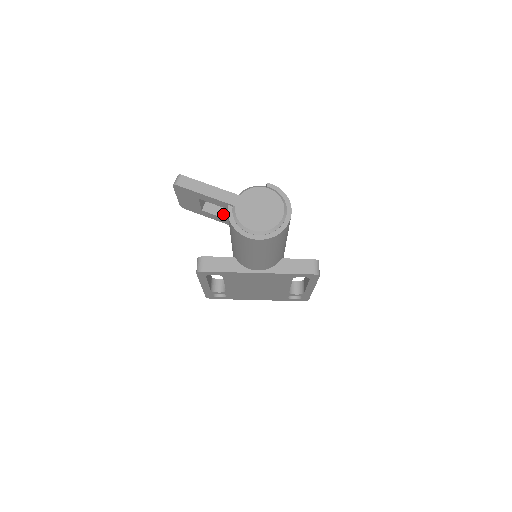
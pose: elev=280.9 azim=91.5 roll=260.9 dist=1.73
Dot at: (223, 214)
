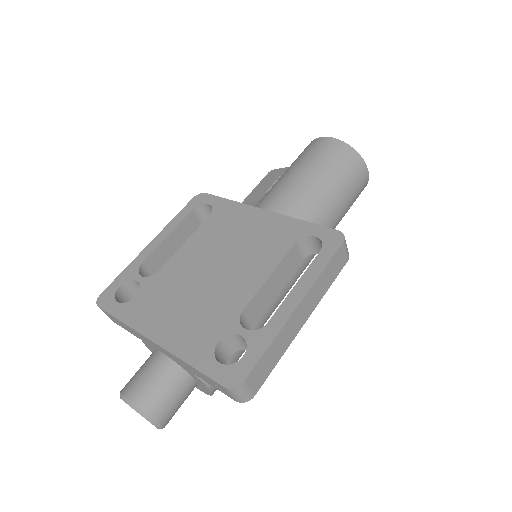
Dot at: occluded
